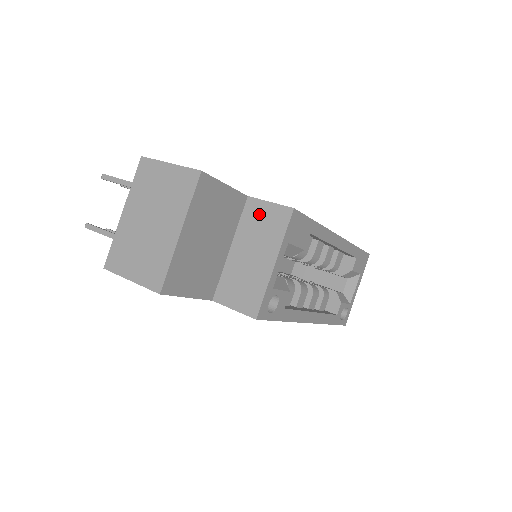
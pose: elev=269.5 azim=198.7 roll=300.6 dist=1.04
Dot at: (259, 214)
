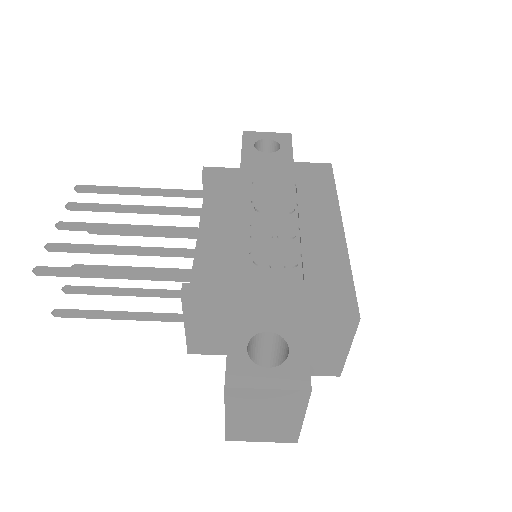
Dot at: (324, 326)
